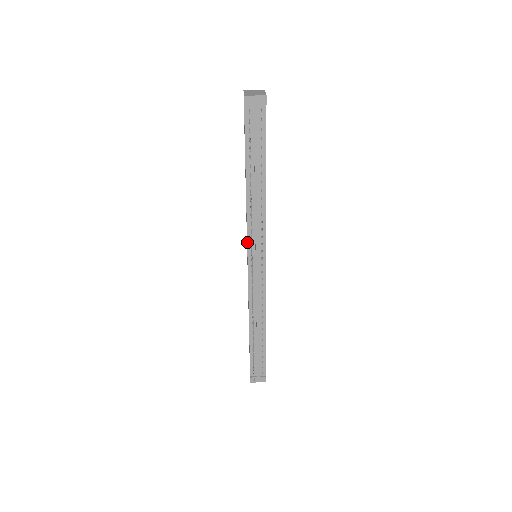
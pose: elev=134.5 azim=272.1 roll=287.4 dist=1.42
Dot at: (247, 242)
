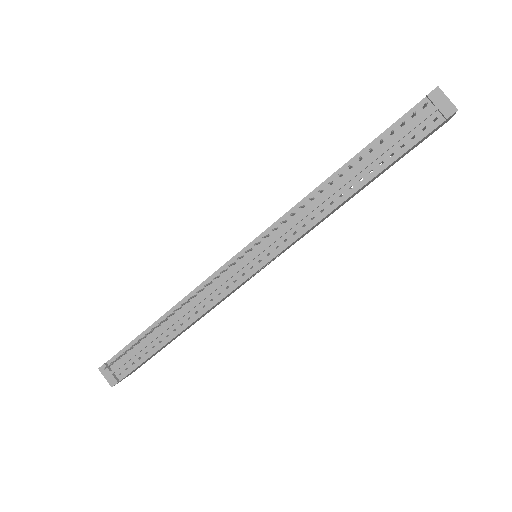
Dot at: (267, 228)
